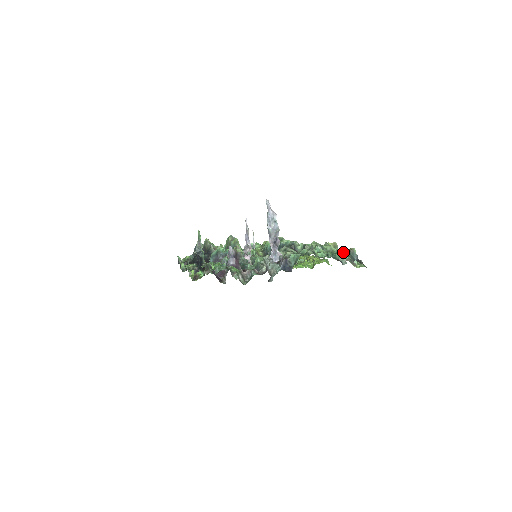
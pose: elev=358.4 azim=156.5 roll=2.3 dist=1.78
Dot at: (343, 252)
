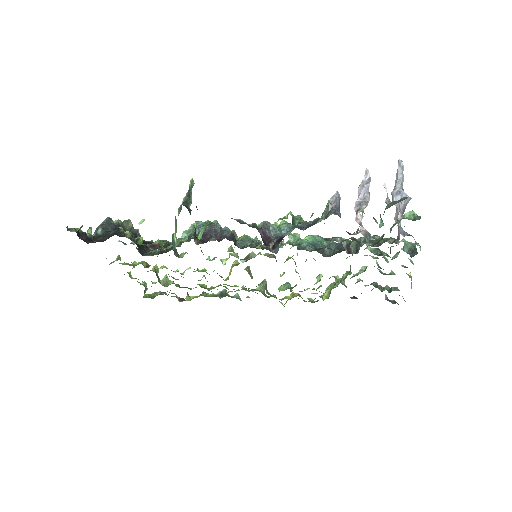
Dot at: (377, 285)
